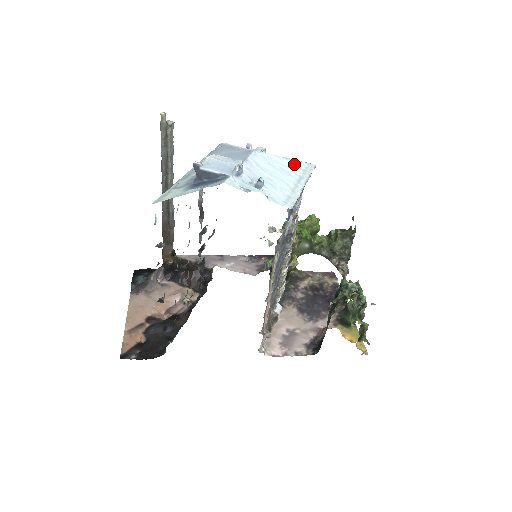
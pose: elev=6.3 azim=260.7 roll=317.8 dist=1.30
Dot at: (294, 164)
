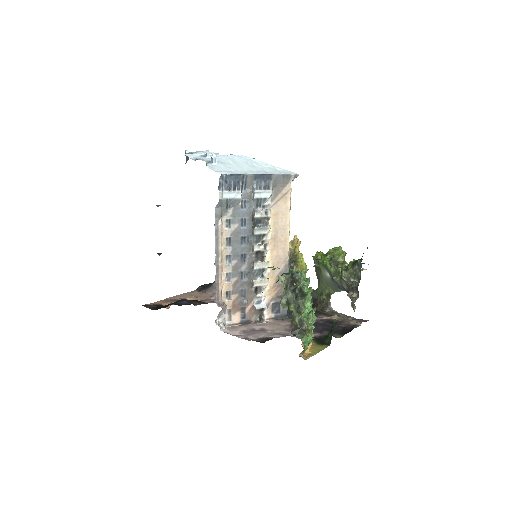
Dot at: (273, 168)
